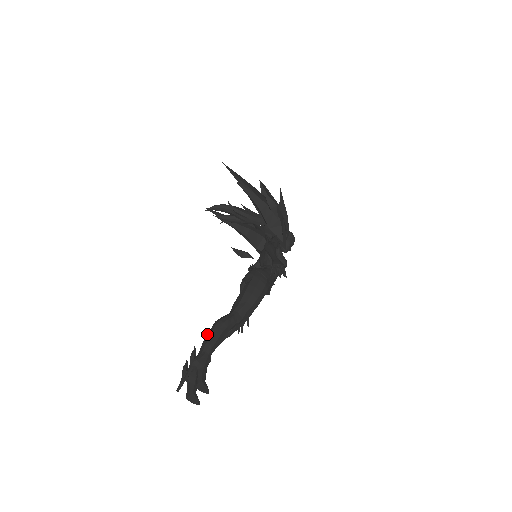
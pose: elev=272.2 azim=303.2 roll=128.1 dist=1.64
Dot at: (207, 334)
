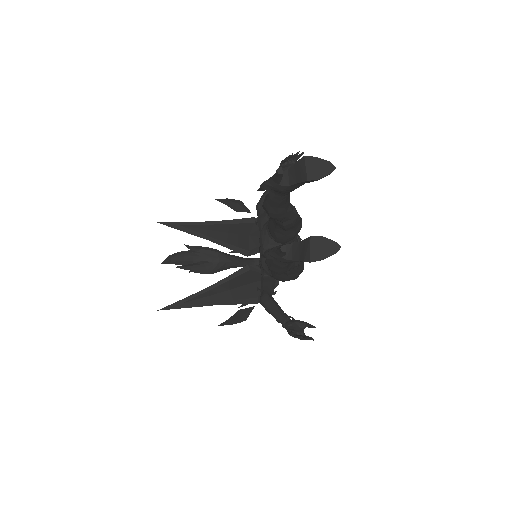
Dot at: occluded
